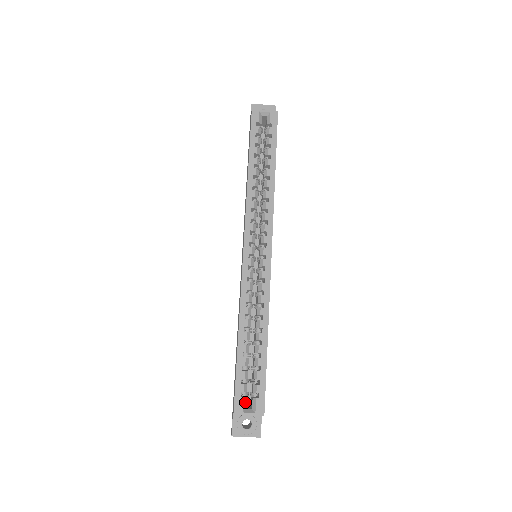
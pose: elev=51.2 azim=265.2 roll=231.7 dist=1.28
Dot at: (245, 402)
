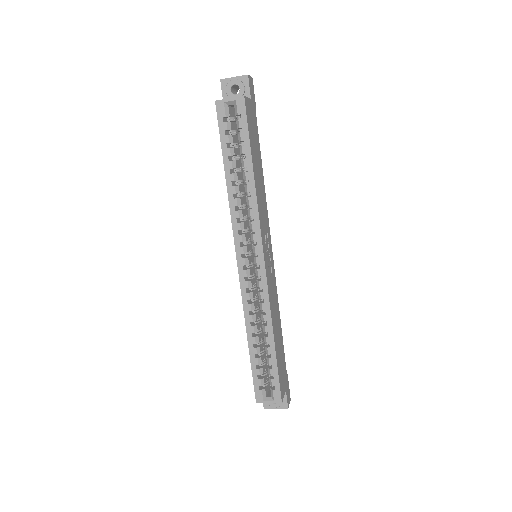
Dot at: (264, 392)
